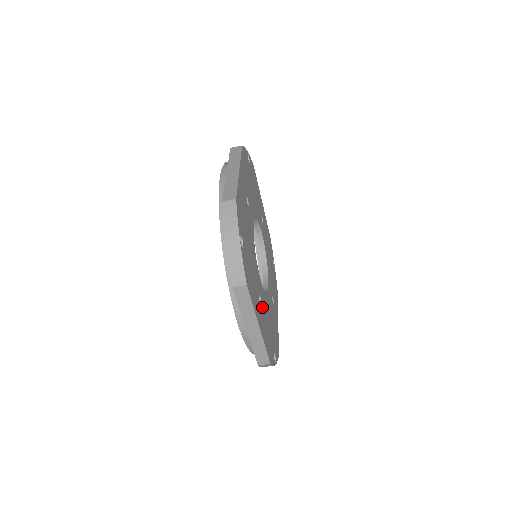
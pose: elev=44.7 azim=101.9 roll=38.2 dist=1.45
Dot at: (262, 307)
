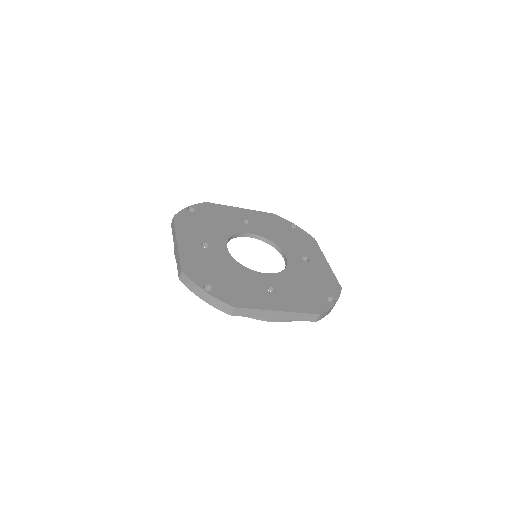
Dot at: (279, 290)
